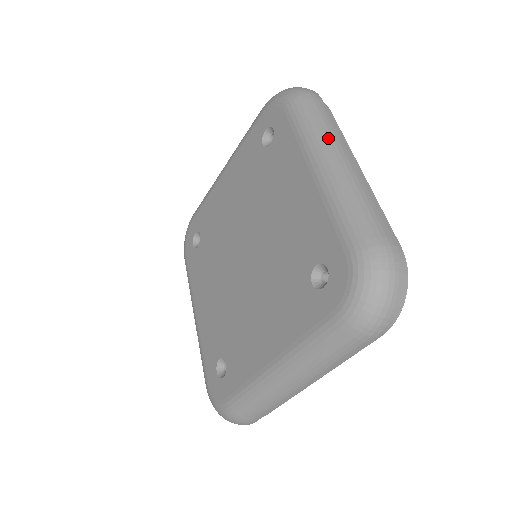
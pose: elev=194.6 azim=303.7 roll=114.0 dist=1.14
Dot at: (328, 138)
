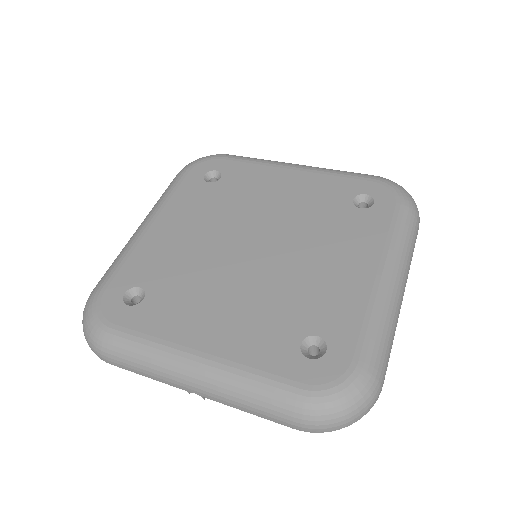
Dot at: occluded
